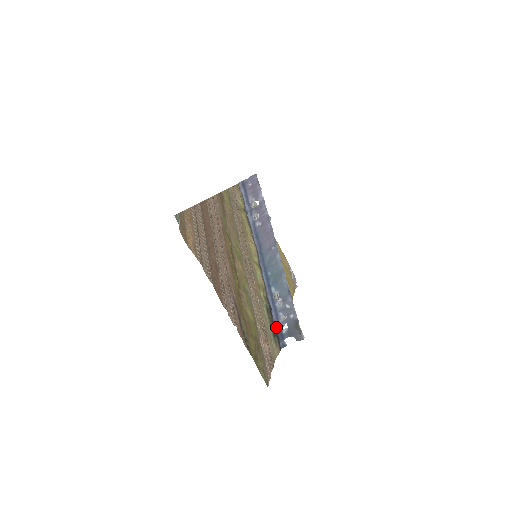
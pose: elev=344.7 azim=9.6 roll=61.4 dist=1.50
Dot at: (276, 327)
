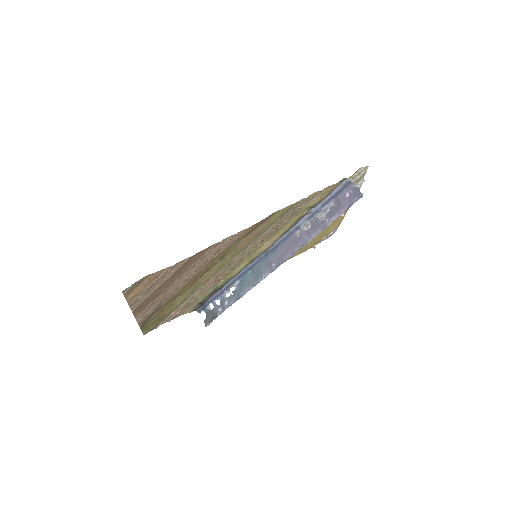
Dot at: (209, 299)
